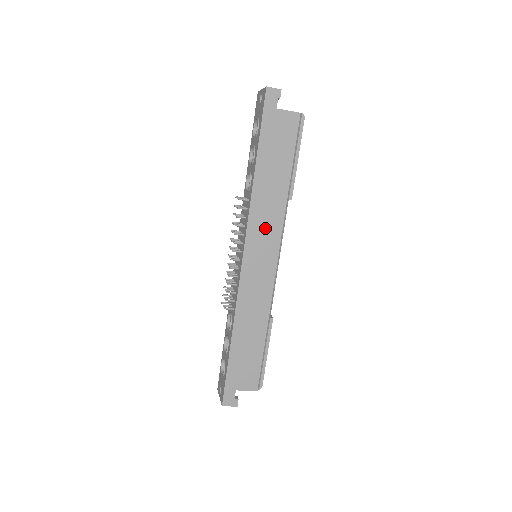
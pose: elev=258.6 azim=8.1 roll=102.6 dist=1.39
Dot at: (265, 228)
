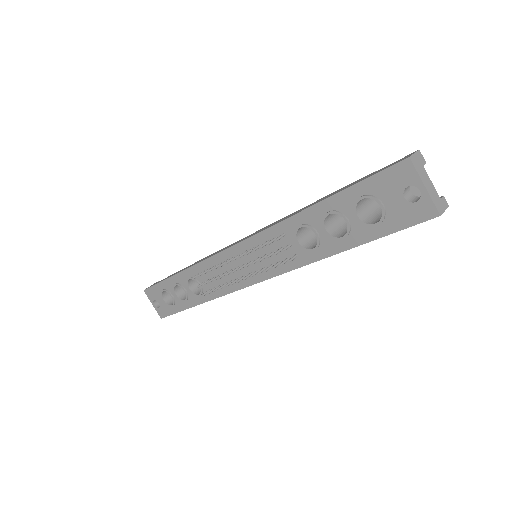
Dot at: occluded
